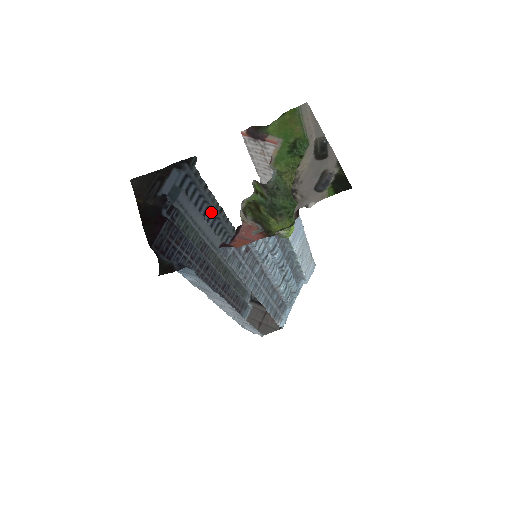
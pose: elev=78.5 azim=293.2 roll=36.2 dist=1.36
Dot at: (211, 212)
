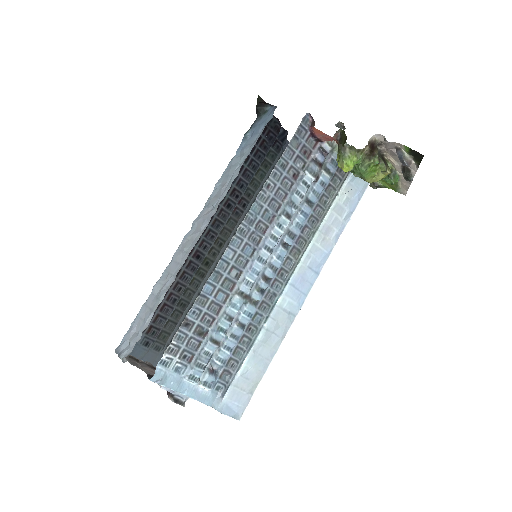
Dot at: occluded
